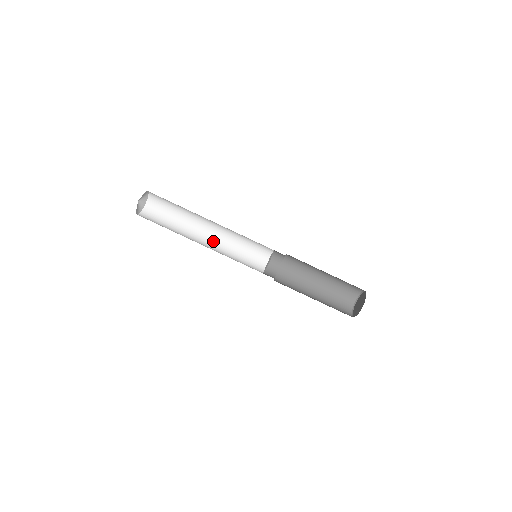
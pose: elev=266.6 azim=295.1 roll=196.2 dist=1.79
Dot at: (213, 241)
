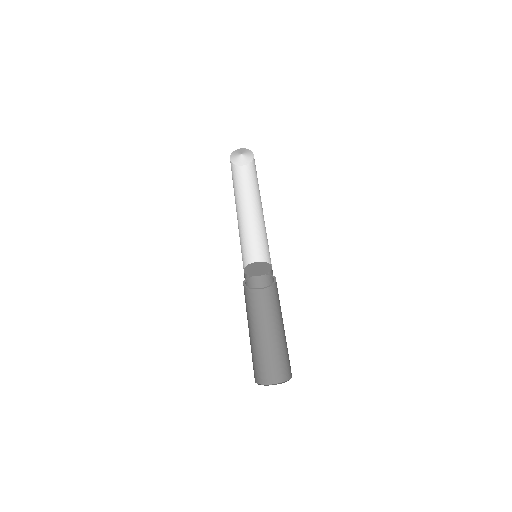
Dot at: (239, 221)
